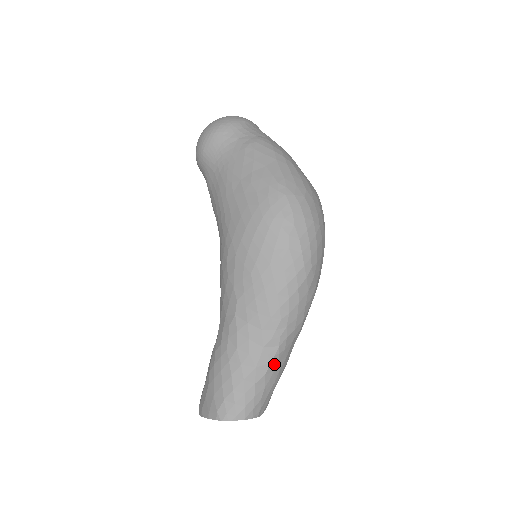
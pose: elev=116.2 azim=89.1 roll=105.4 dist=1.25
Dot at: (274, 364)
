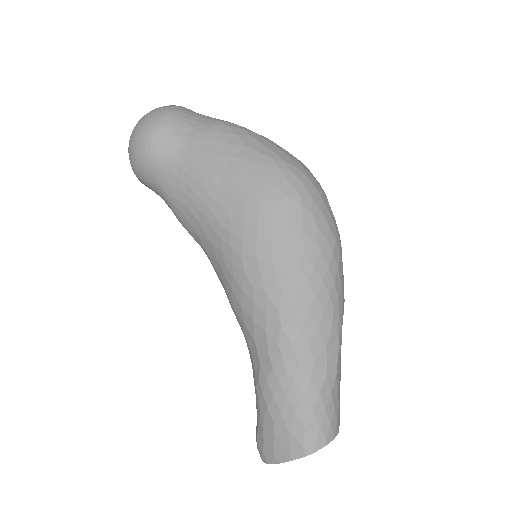
Dot at: (339, 362)
